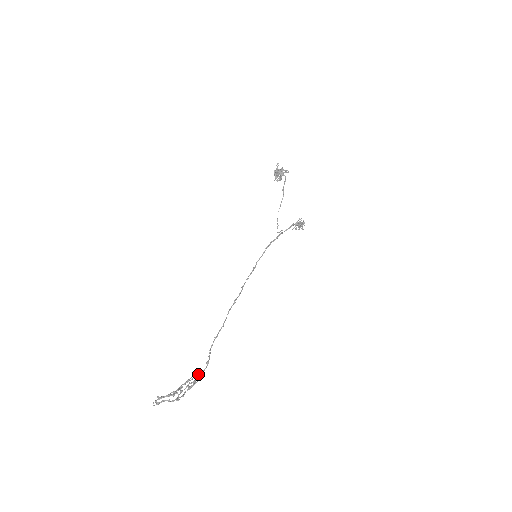
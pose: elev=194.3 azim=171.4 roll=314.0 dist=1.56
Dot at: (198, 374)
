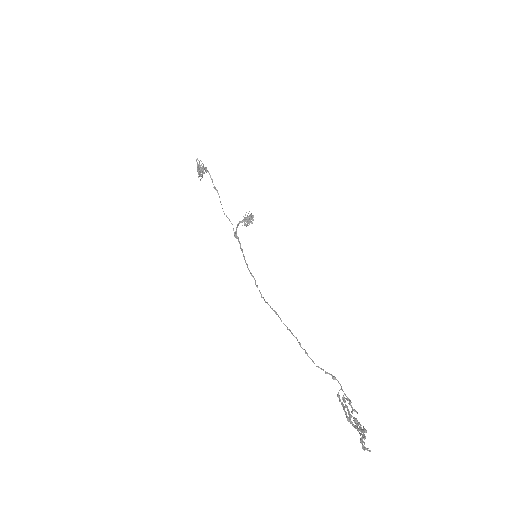
Dot at: (339, 396)
